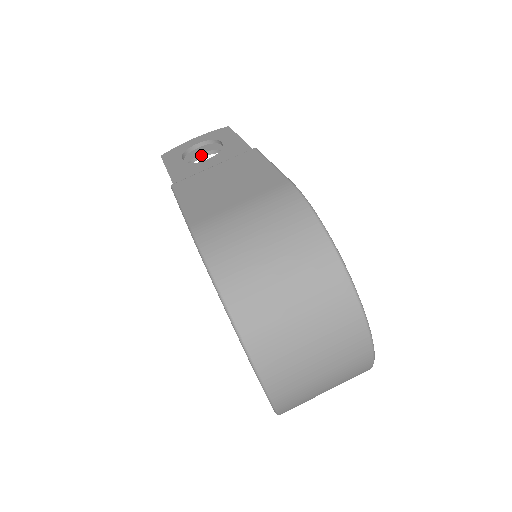
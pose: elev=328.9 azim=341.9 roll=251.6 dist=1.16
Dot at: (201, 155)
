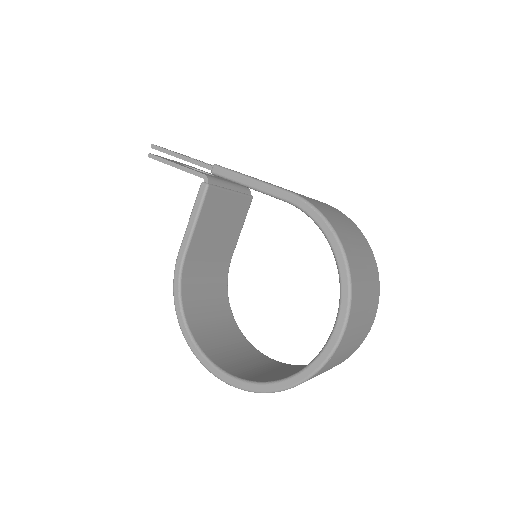
Dot at: occluded
